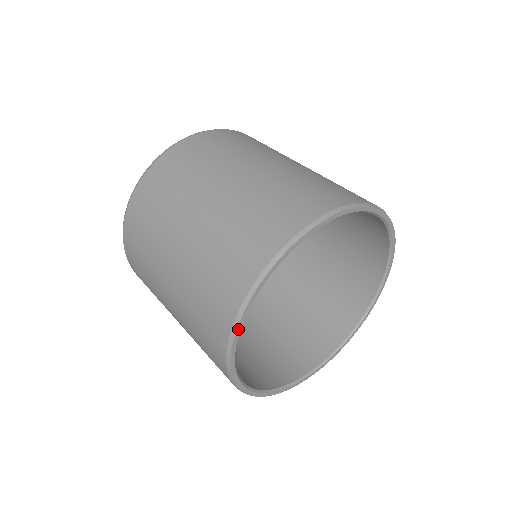
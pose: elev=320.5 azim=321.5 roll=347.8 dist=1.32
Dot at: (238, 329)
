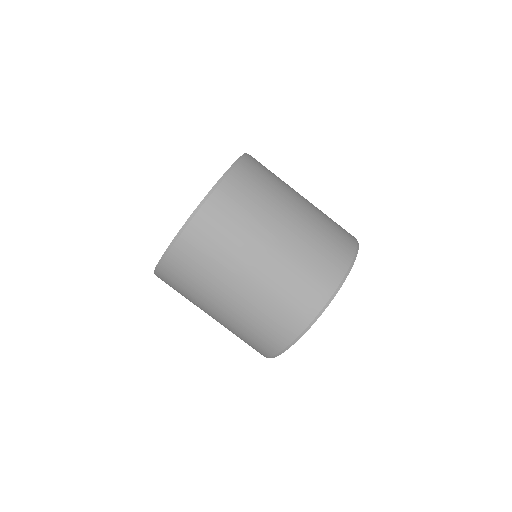
Dot at: (308, 329)
